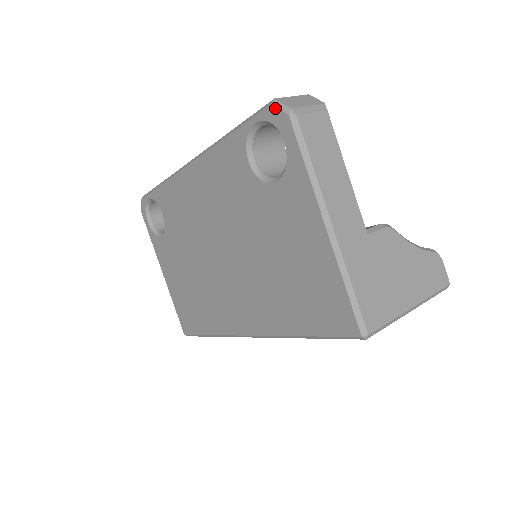
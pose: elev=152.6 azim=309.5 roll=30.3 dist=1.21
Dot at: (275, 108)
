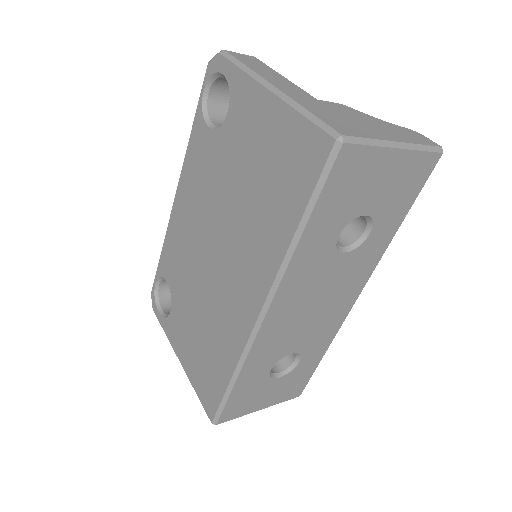
Dot at: (210, 61)
